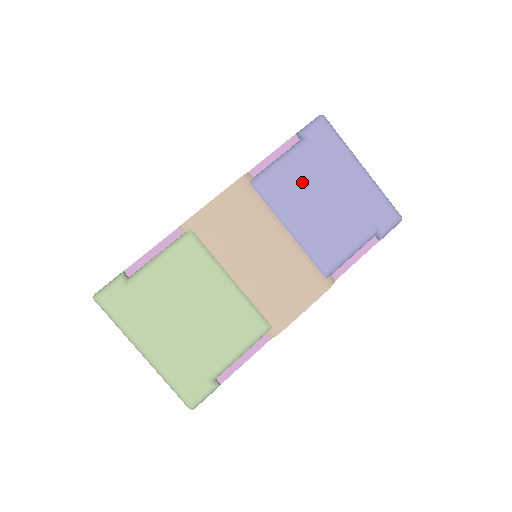
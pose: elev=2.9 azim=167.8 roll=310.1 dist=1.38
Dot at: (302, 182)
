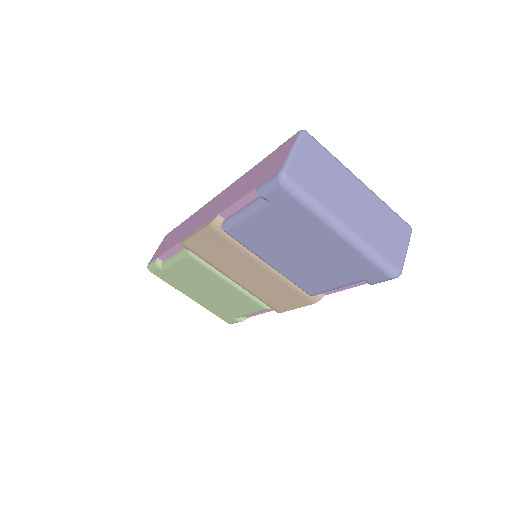
Dot at: (270, 236)
